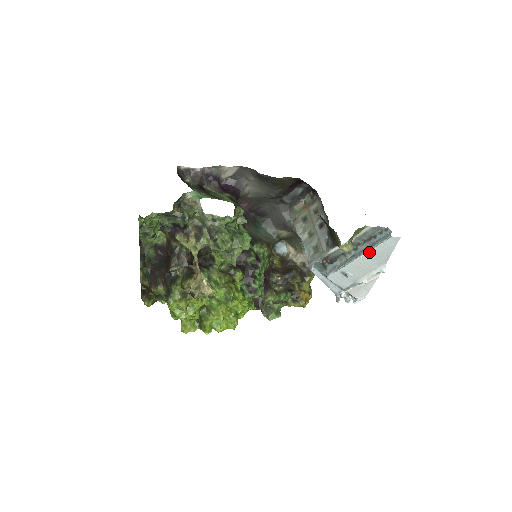
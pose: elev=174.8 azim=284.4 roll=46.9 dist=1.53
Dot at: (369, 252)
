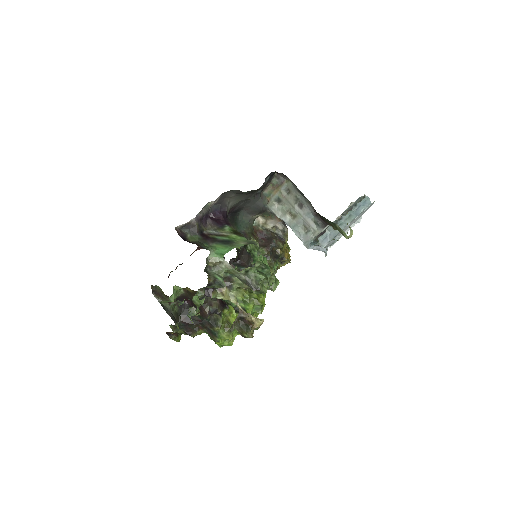
Dot at: (354, 219)
